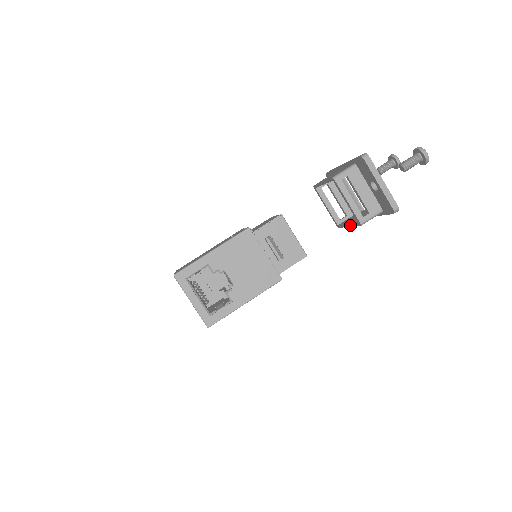
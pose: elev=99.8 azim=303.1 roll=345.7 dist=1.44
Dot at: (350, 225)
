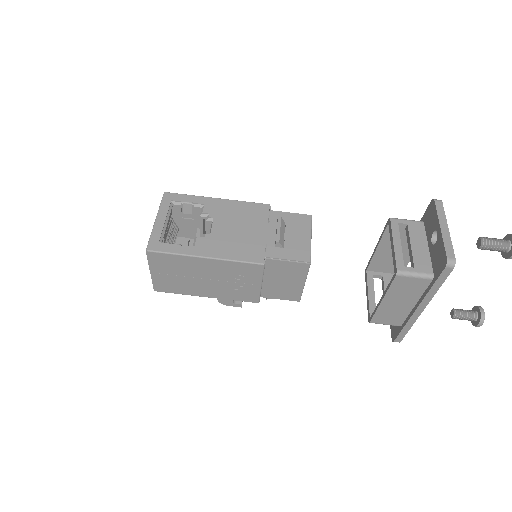
Dot at: (384, 293)
